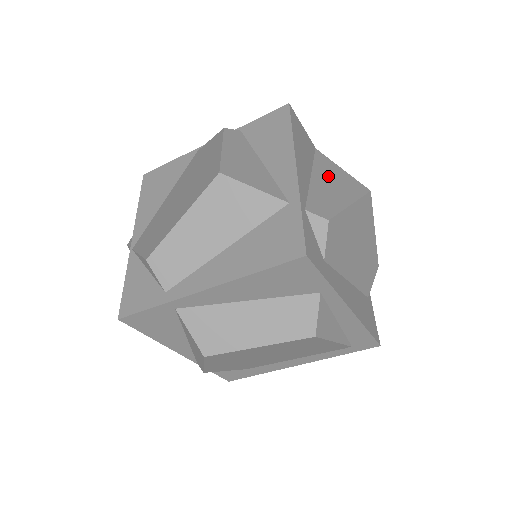
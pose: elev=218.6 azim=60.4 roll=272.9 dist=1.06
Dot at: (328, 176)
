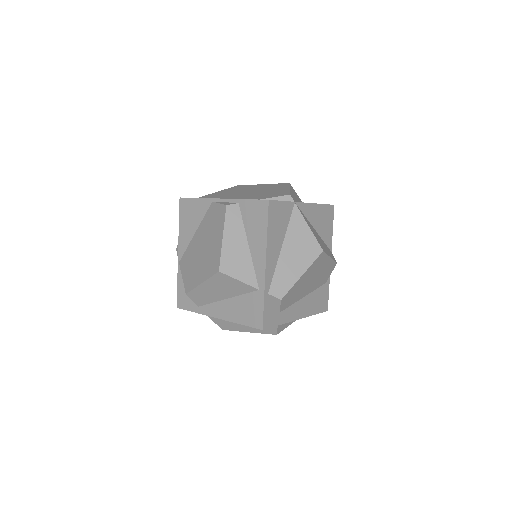
Dot at: (294, 244)
